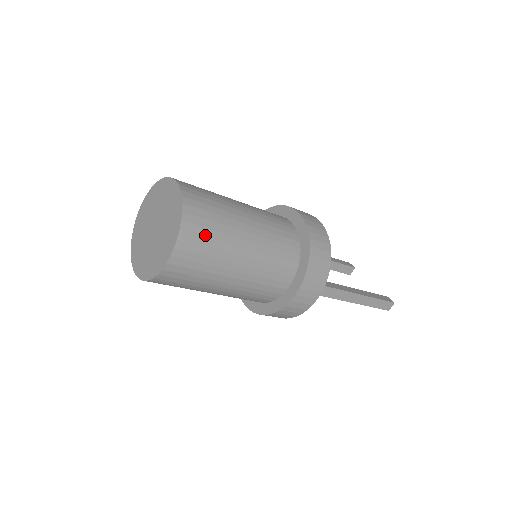
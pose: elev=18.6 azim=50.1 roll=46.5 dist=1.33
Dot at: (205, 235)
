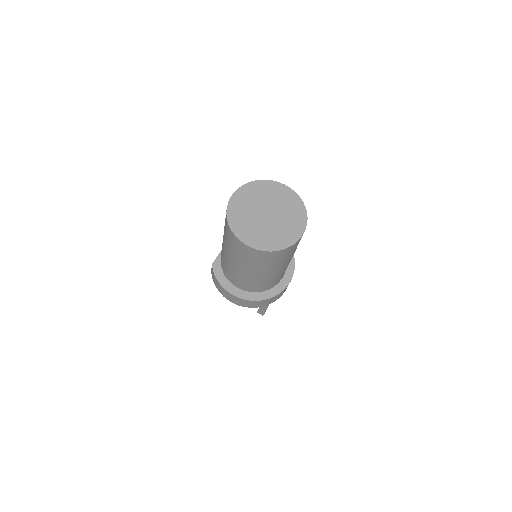
Dot at: occluded
